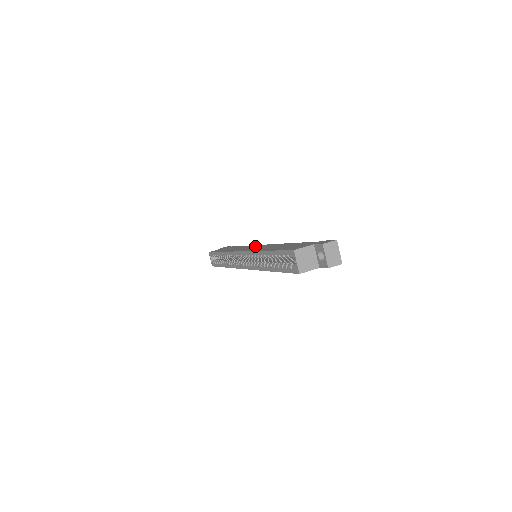
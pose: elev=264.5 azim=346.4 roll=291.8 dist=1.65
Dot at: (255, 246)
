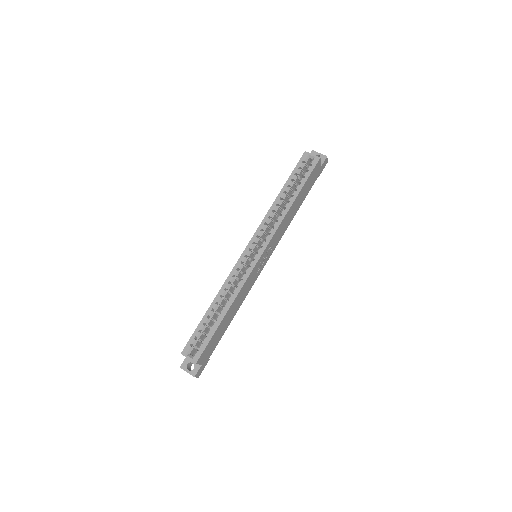
Dot at: occluded
